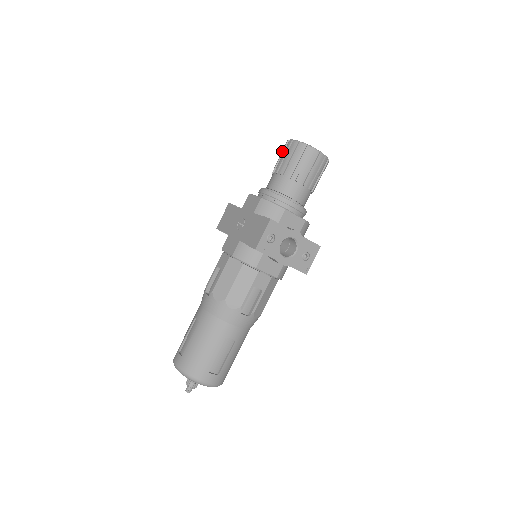
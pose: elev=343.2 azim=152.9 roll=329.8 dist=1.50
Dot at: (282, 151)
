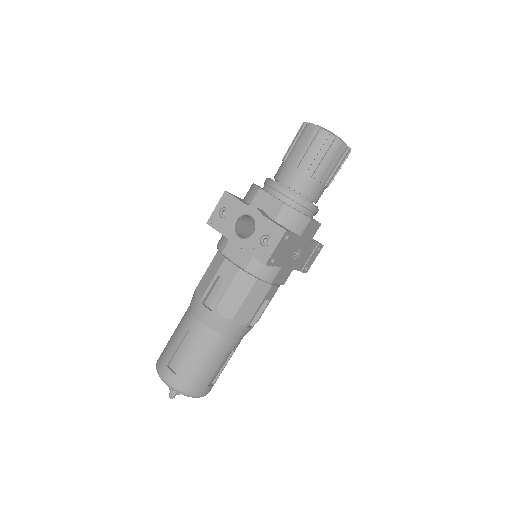
Dot at: occluded
